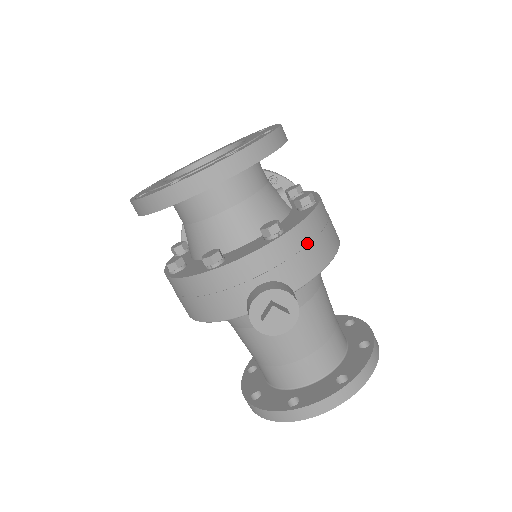
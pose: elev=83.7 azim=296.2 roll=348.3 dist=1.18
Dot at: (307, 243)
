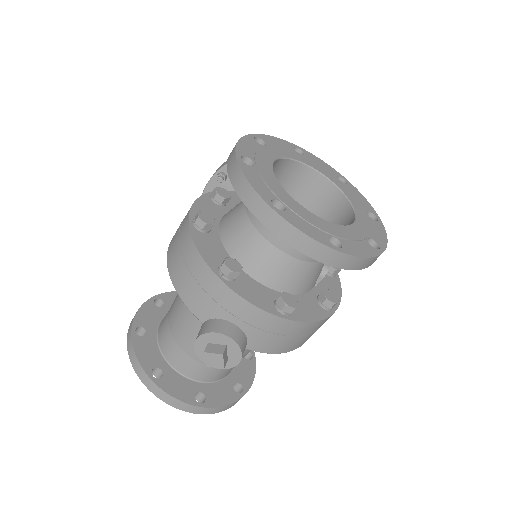
Dot at: (293, 335)
